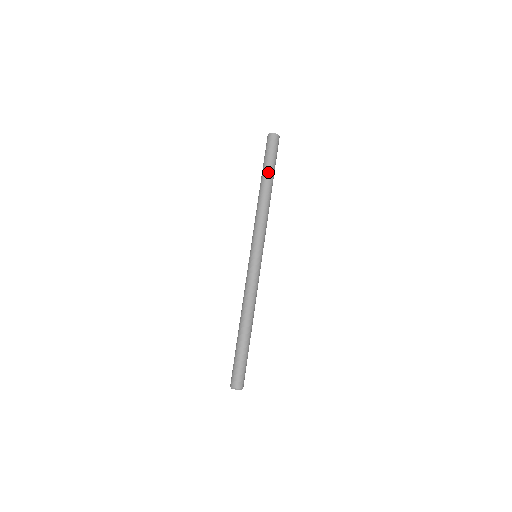
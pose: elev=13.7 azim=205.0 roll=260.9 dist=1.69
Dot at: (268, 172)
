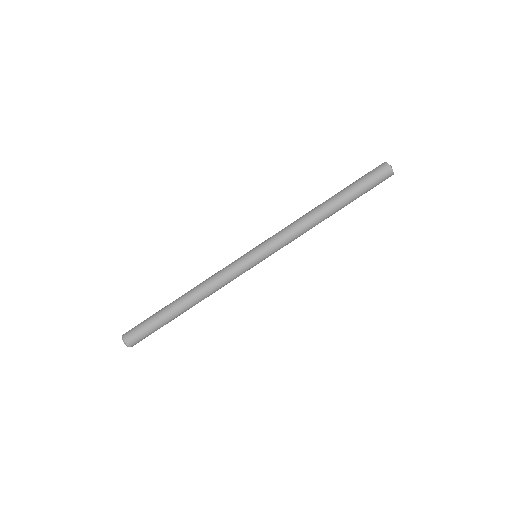
Dot at: (348, 200)
